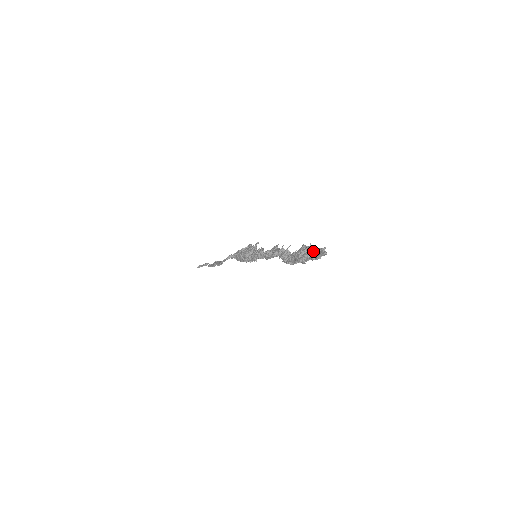
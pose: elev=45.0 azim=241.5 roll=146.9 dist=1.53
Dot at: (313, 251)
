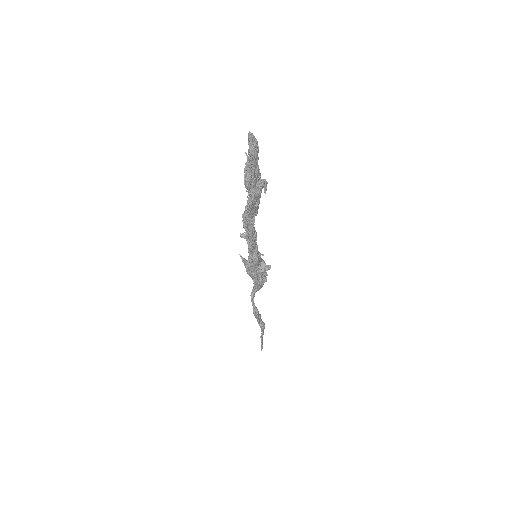
Dot at: occluded
